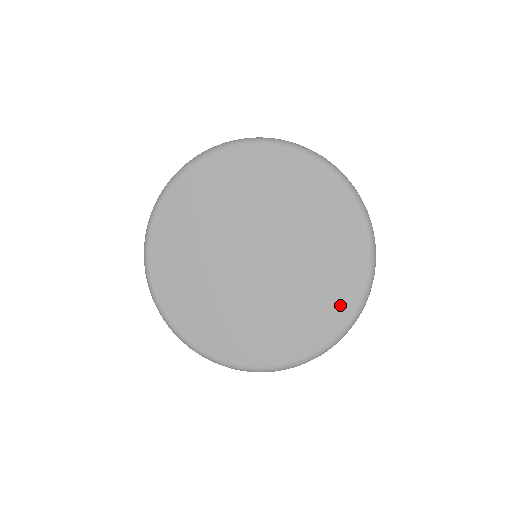
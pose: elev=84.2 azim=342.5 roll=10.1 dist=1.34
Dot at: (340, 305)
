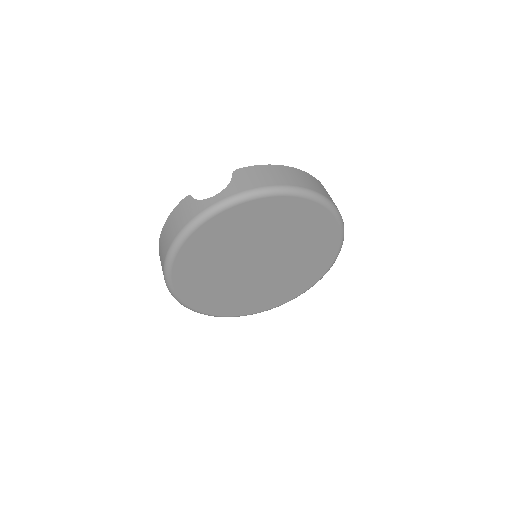
Dot at: (272, 303)
